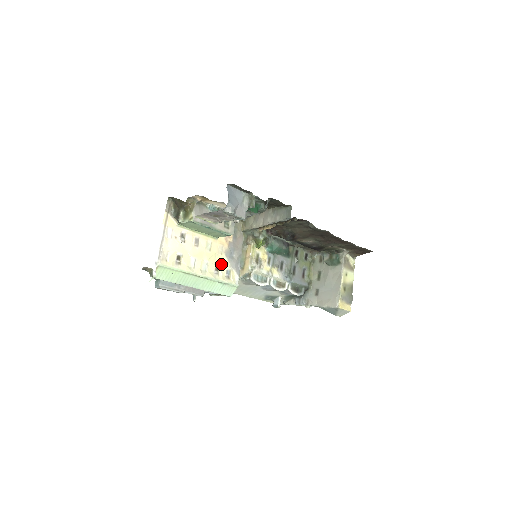
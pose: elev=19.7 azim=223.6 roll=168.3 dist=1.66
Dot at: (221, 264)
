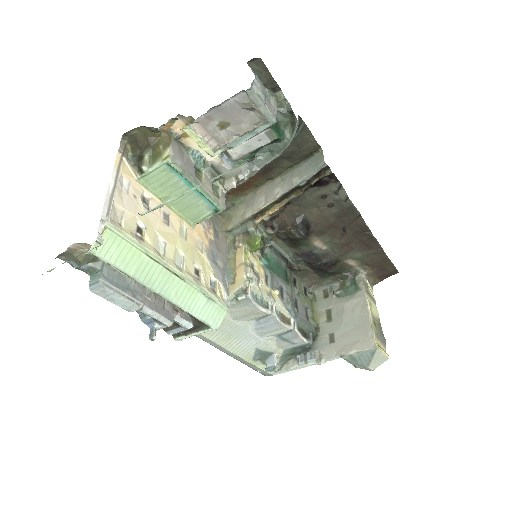
Dot at: (202, 266)
